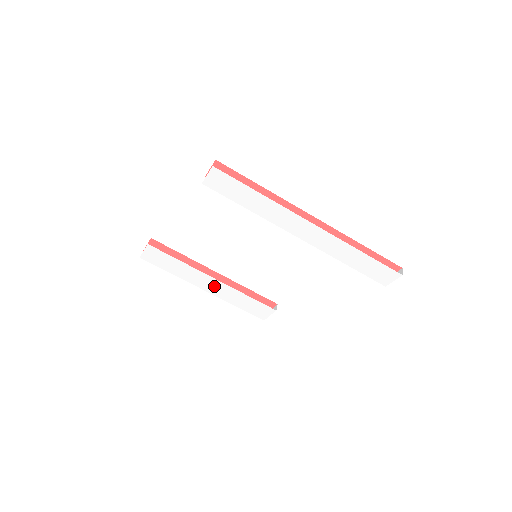
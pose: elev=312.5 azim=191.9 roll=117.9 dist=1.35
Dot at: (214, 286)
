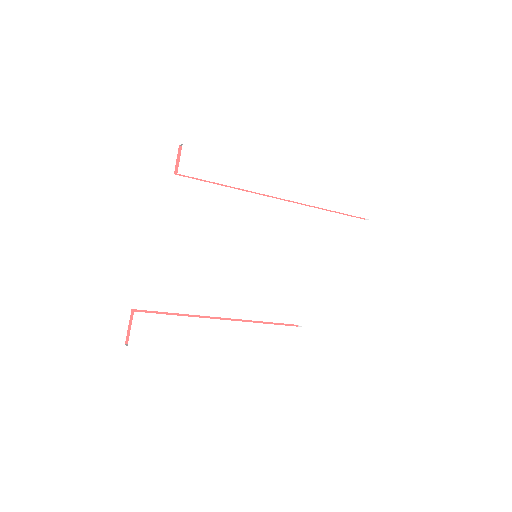
Dot at: (230, 335)
